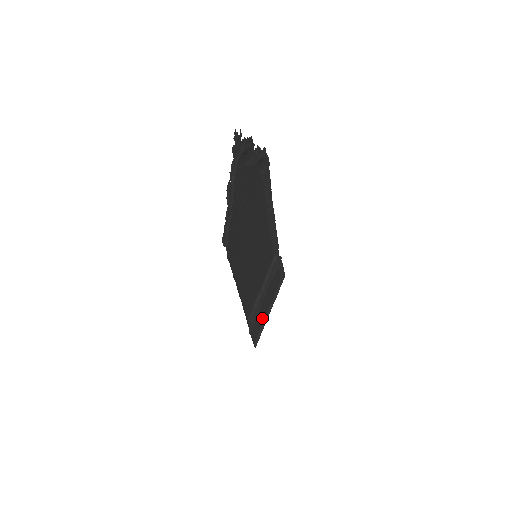
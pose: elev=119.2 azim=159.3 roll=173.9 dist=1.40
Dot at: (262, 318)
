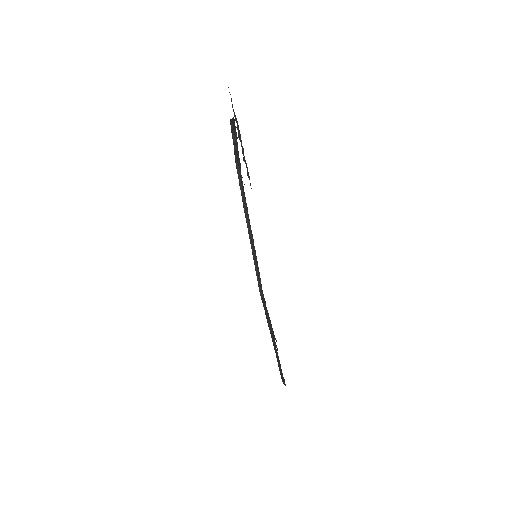
Dot at: occluded
